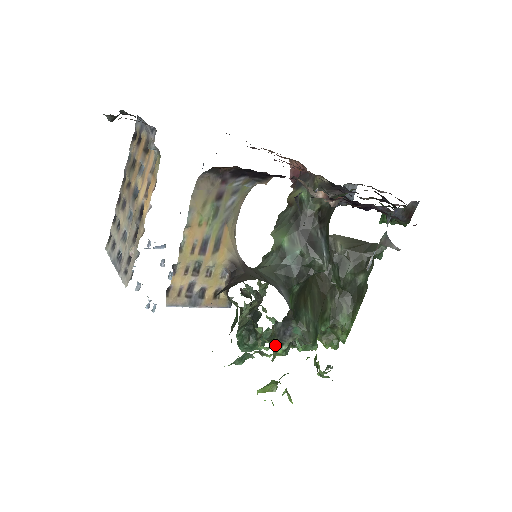
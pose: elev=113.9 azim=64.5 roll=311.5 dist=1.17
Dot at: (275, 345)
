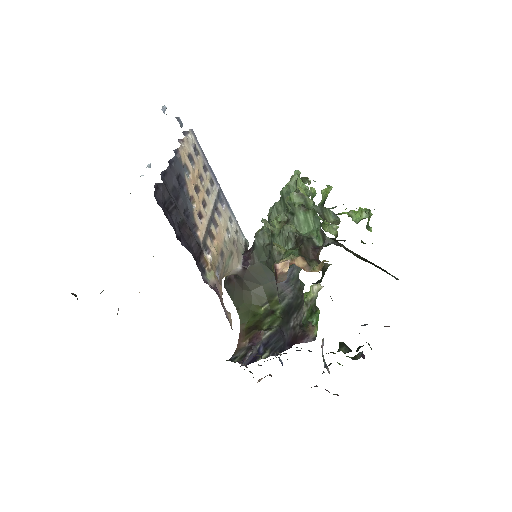
Dot at: occluded
